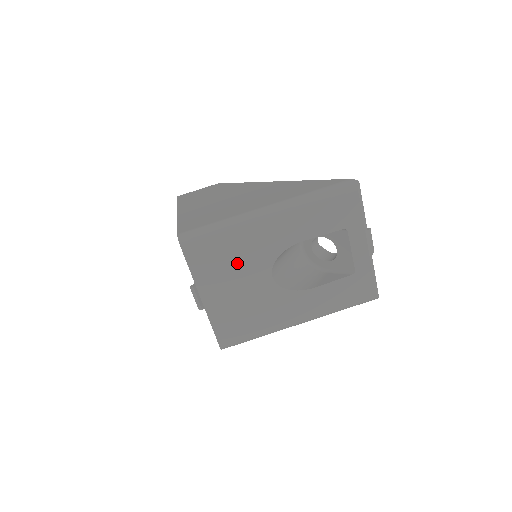
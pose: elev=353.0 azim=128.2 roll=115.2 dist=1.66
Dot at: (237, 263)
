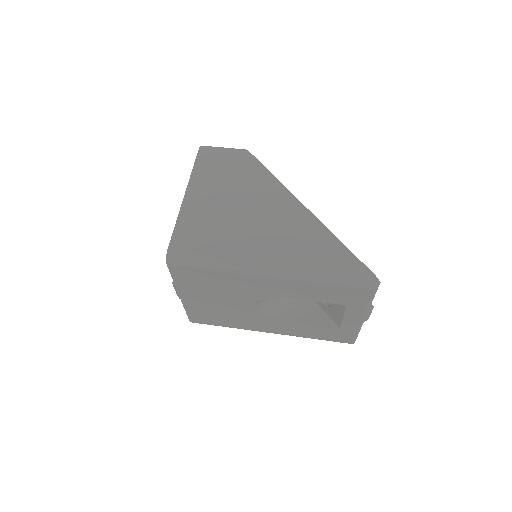
Dot at: (222, 289)
